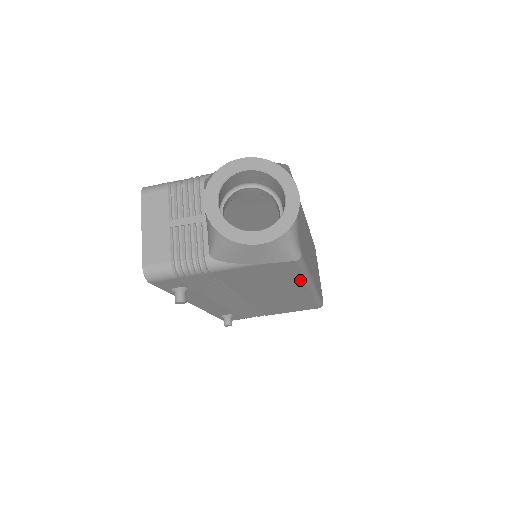
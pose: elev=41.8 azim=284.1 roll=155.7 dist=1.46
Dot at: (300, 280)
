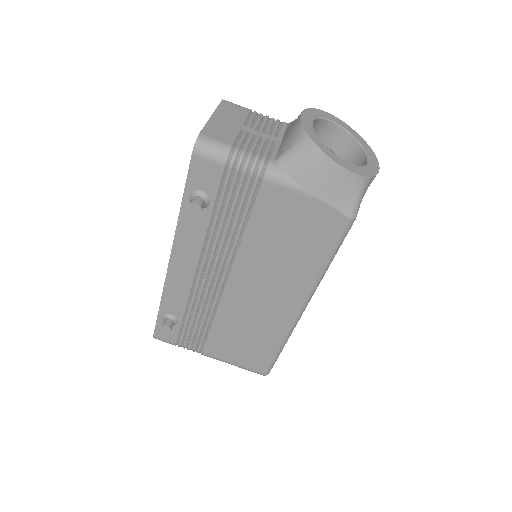
Dot at: (313, 274)
